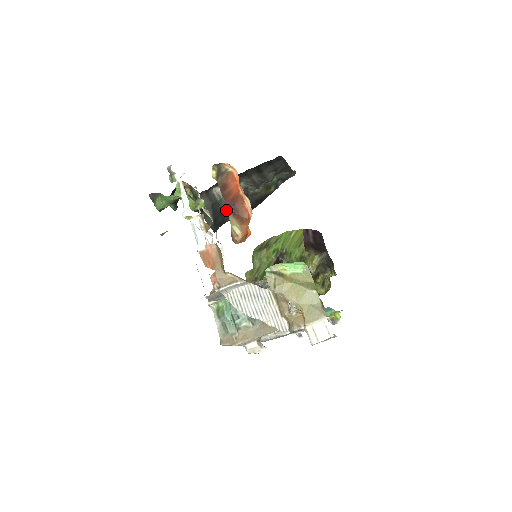
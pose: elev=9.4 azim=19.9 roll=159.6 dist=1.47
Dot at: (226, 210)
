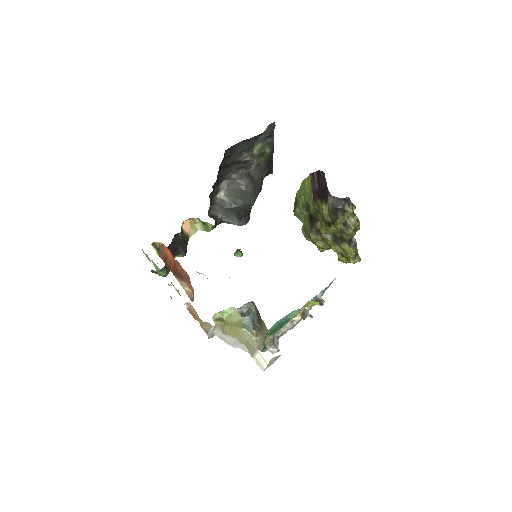
Dot at: (240, 203)
